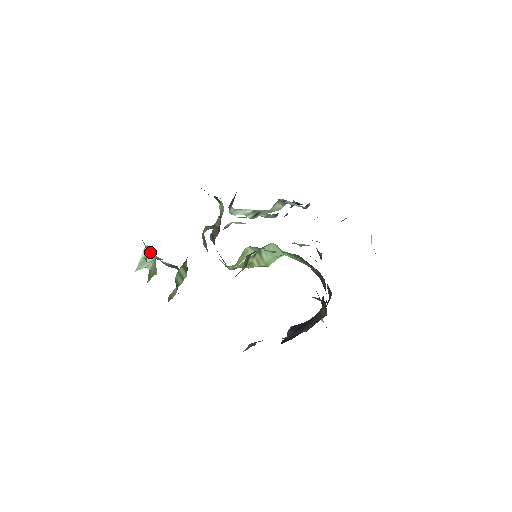
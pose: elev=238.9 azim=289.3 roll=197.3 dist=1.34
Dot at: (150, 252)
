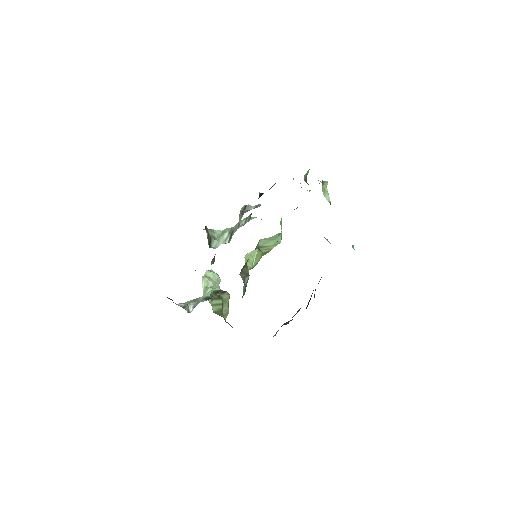
Dot at: (210, 275)
